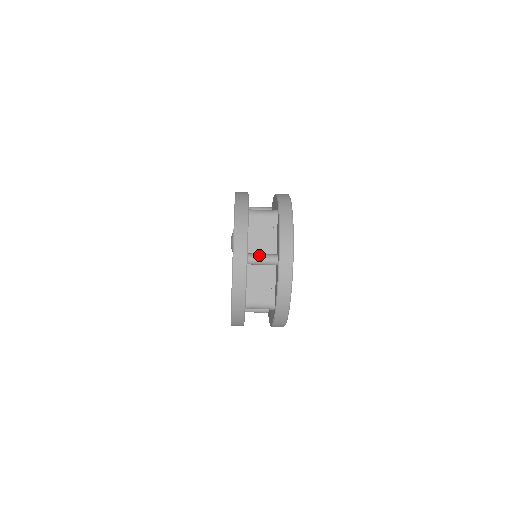
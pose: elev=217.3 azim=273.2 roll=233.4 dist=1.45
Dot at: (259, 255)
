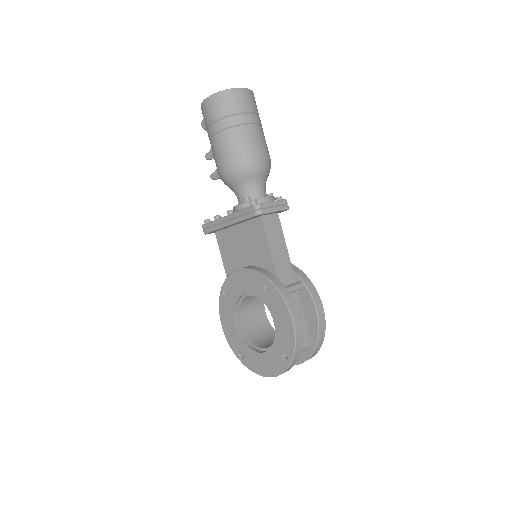
Dot at: occluded
